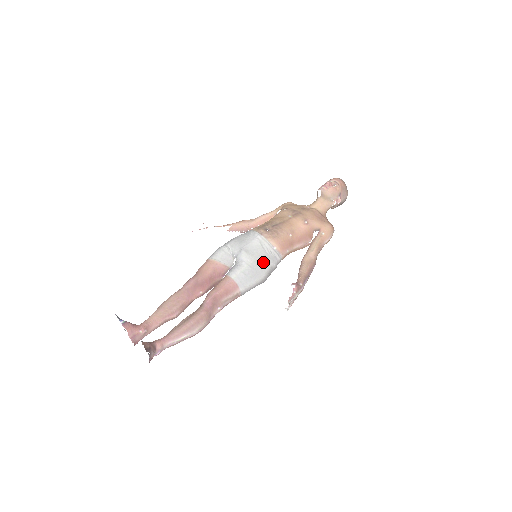
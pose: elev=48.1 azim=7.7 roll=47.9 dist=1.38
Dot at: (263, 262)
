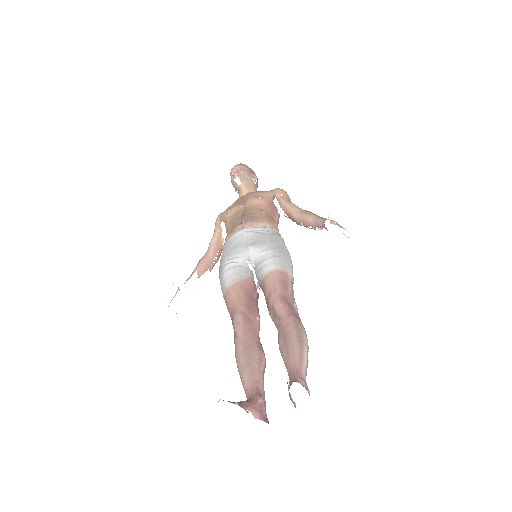
Dot at: (276, 240)
